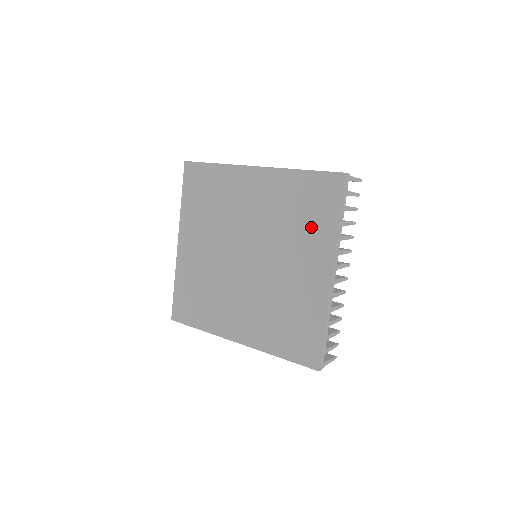
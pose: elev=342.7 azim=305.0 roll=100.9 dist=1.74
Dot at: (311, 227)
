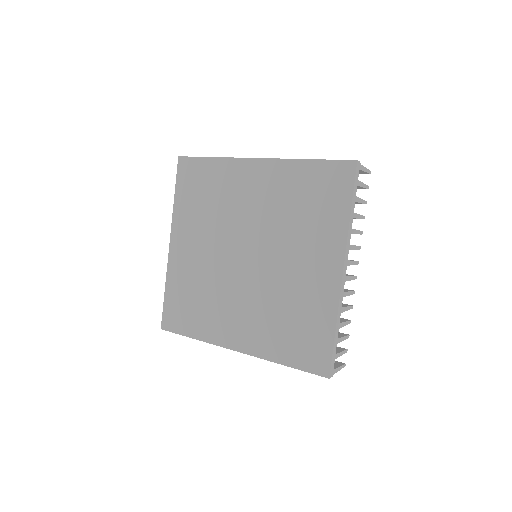
Dot at: (319, 220)
